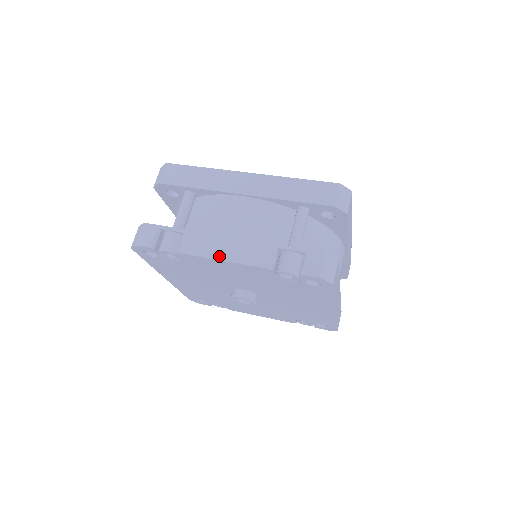
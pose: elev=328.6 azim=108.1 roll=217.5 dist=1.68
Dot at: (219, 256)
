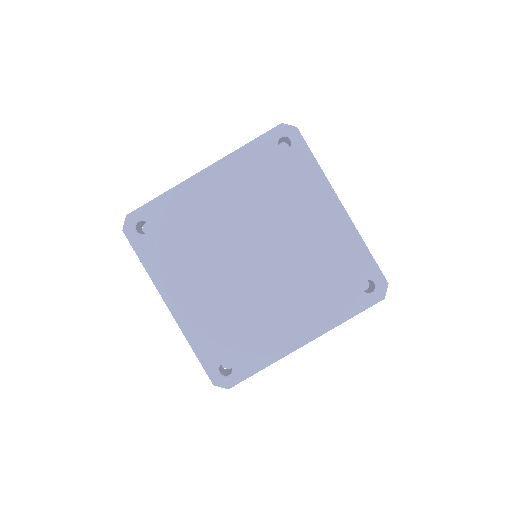
Dot at: occluded
